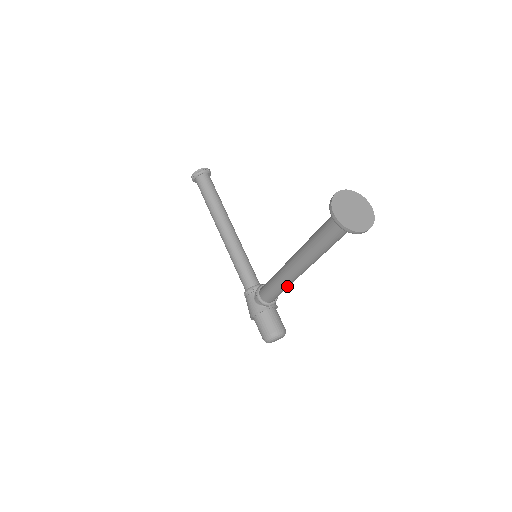
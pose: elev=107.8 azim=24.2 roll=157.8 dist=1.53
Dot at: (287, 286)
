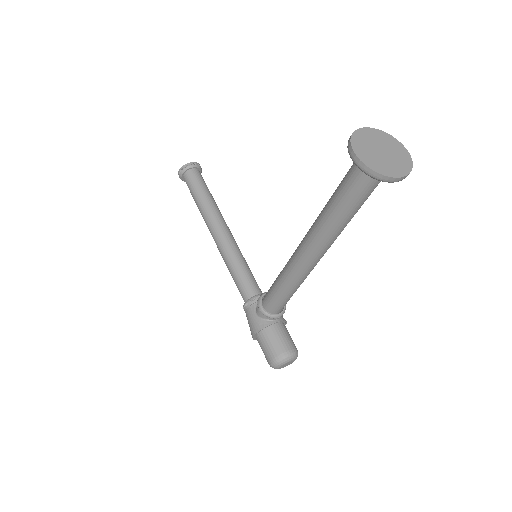
Dot at: (296, 287)
